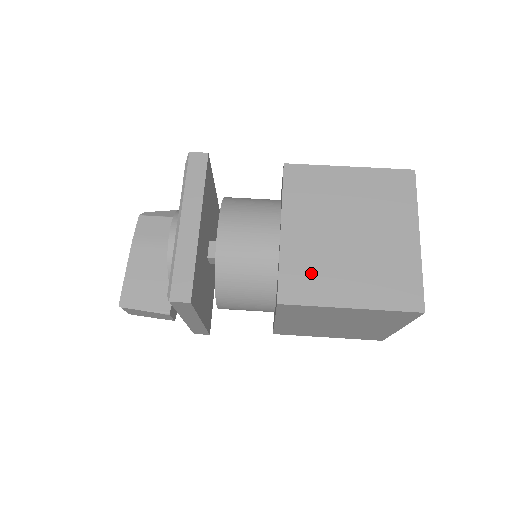
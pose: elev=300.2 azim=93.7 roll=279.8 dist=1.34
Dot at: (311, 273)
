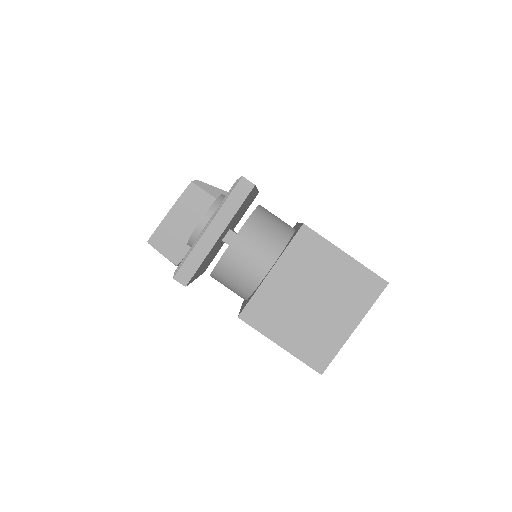
Dot at: (270, 311)
